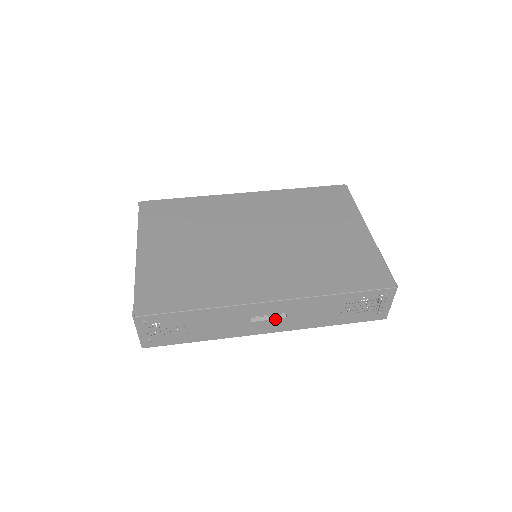
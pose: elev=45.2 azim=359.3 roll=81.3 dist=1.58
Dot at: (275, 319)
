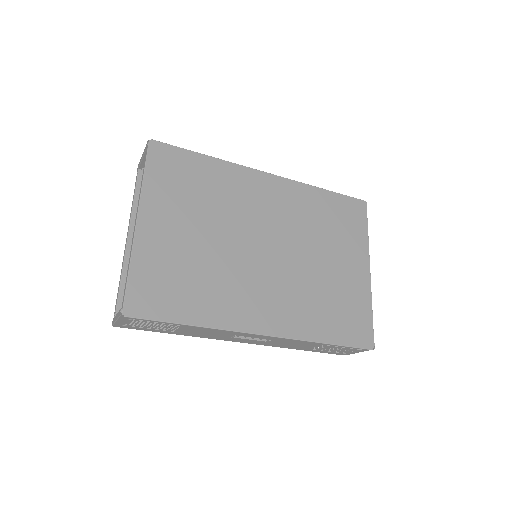
Dot at: (256, 340)
